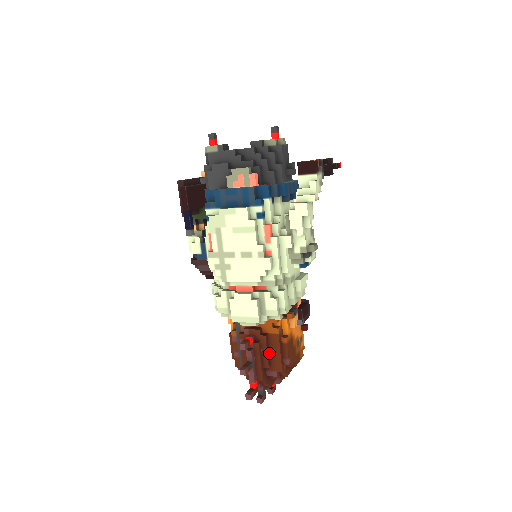
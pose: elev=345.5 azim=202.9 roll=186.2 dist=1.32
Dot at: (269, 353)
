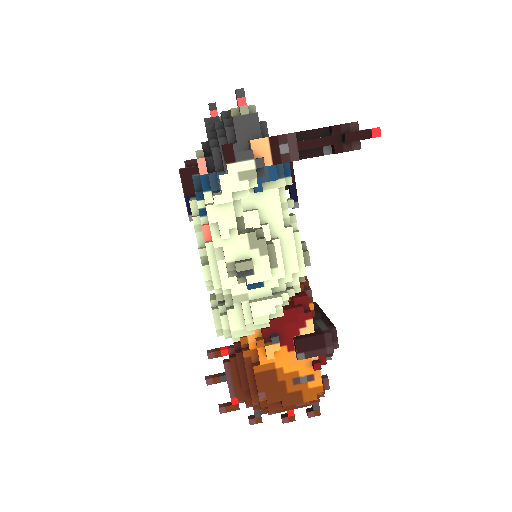
Dot at: (246, 375)
